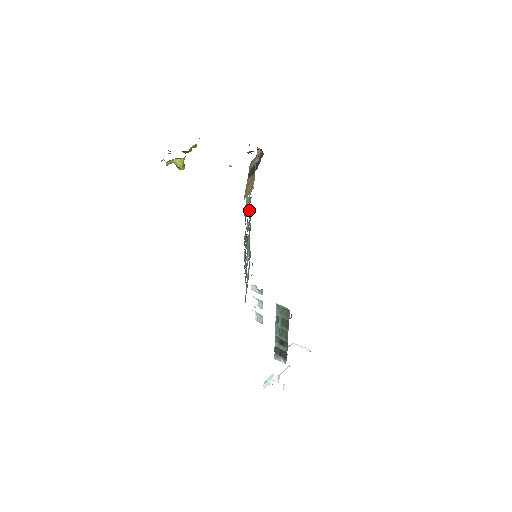
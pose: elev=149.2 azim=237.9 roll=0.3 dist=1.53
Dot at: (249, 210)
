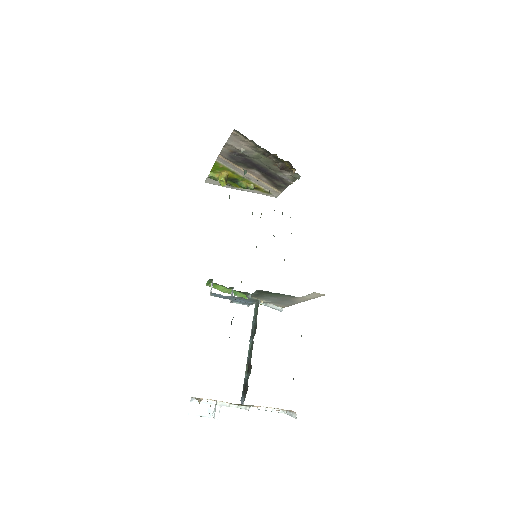
Dot at: occluded
